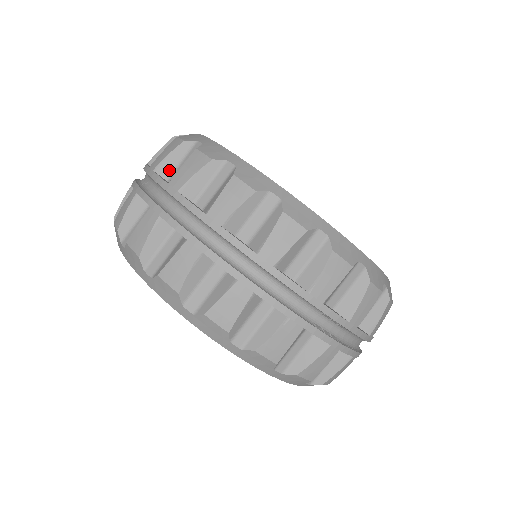
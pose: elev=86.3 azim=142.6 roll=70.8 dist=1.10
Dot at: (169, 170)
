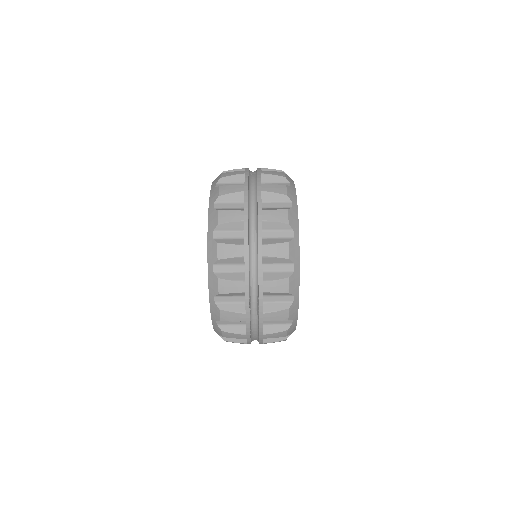
Dot at: (267, 180)
